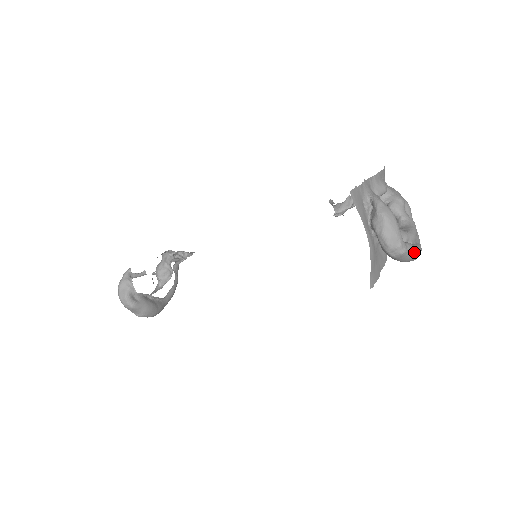
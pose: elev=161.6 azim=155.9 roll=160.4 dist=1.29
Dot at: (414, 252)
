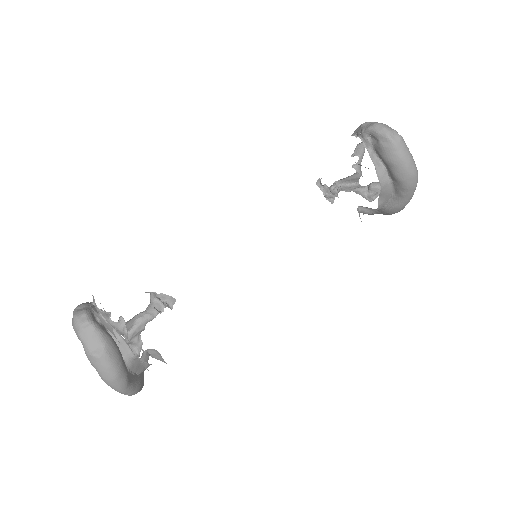
Dot at: (410, 153)
